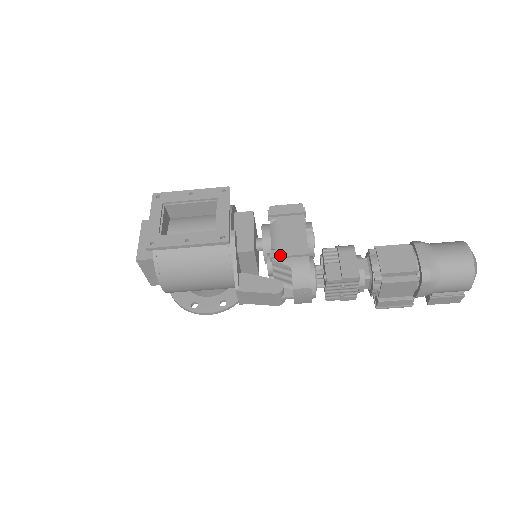
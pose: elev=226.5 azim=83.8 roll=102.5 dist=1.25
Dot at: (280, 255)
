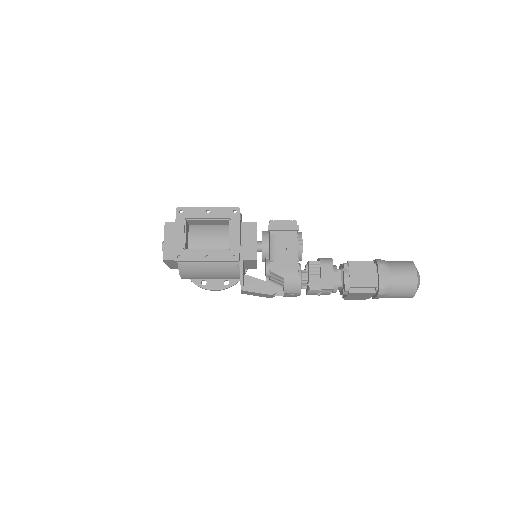
Dot at: (277, 268)
